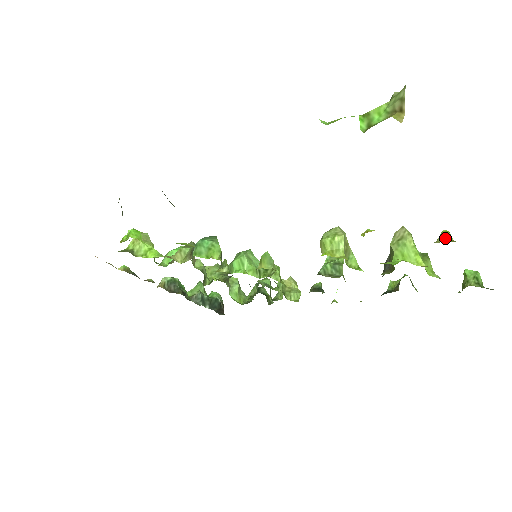
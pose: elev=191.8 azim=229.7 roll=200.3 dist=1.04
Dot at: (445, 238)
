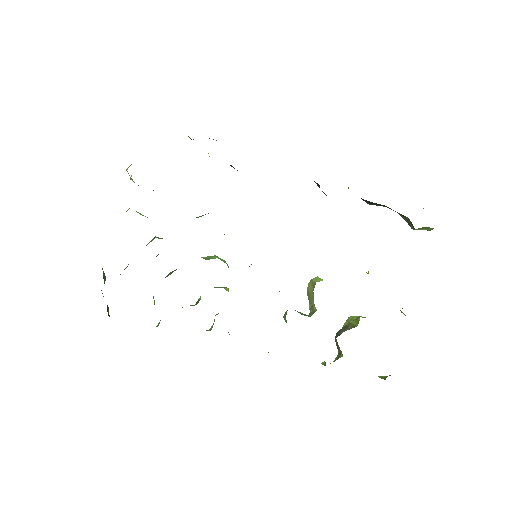
Dot at: occluded
